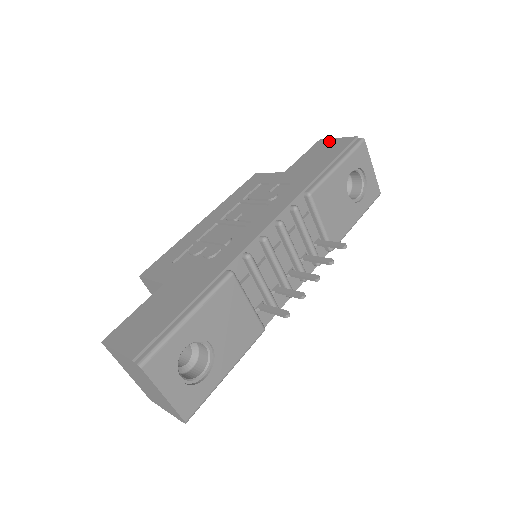
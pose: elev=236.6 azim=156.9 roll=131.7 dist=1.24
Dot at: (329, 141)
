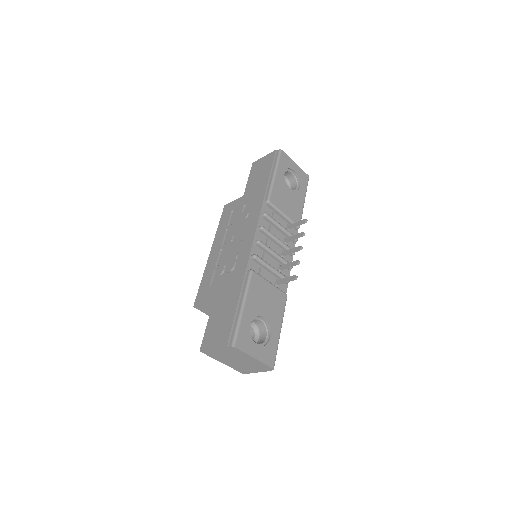
Dot at: (259, 161)
